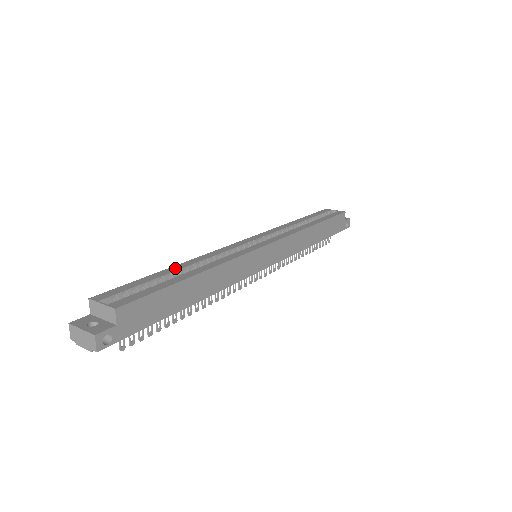
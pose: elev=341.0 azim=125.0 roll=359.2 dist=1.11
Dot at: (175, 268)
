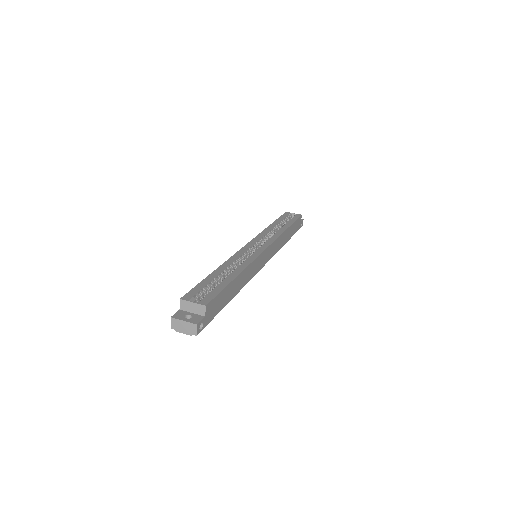
Dot at: (218, 271)
